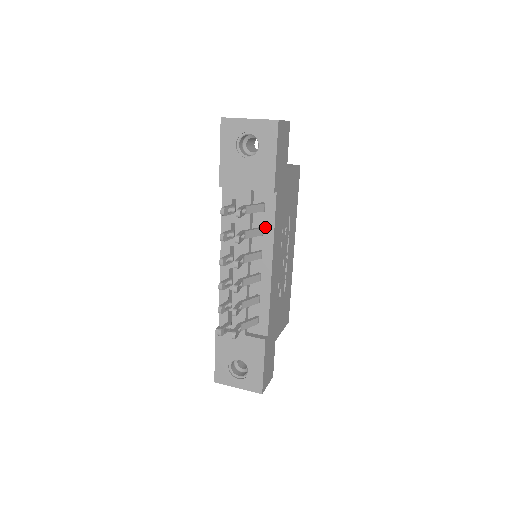
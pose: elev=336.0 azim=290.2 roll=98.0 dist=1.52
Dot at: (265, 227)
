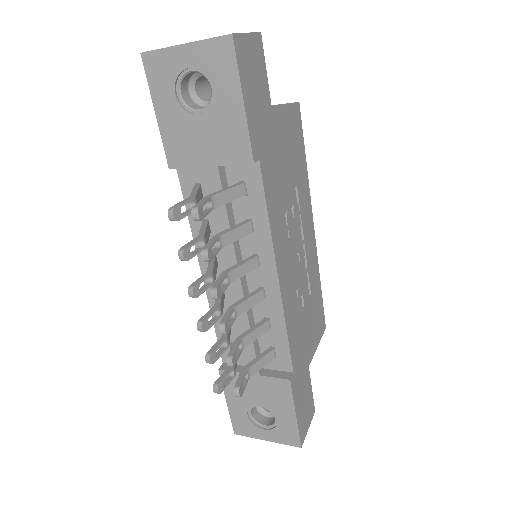
Dot at: (254, 219)
